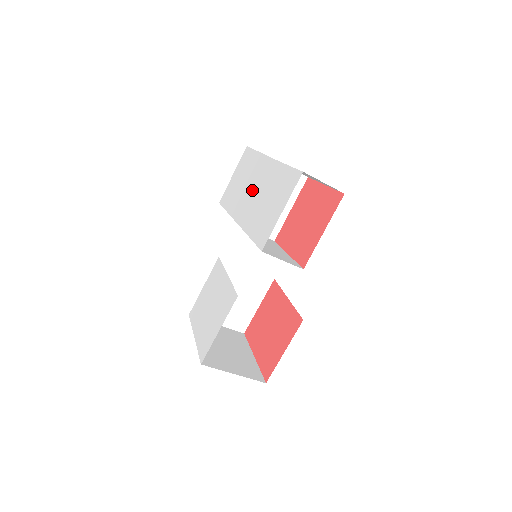
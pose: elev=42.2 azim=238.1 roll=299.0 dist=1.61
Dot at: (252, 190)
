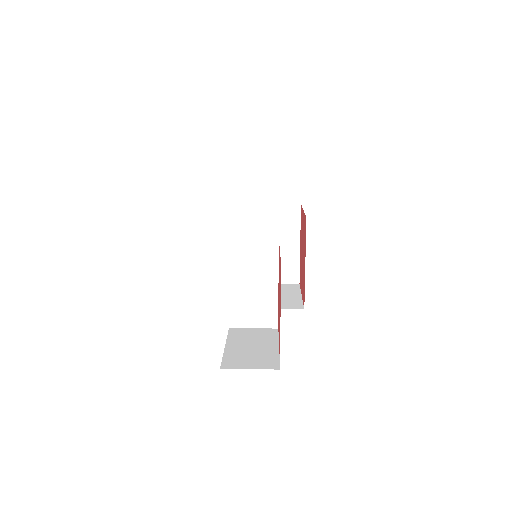
Dot at: occluded
